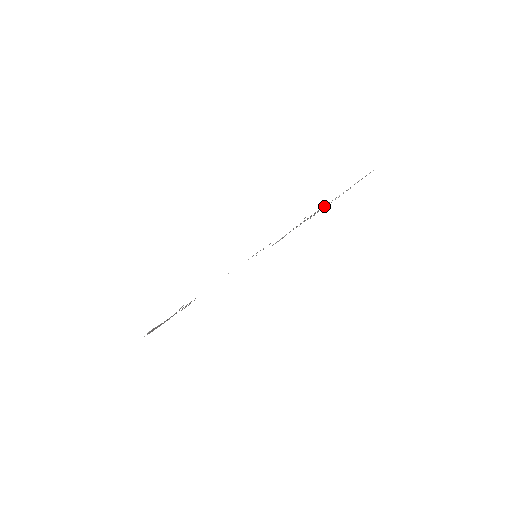
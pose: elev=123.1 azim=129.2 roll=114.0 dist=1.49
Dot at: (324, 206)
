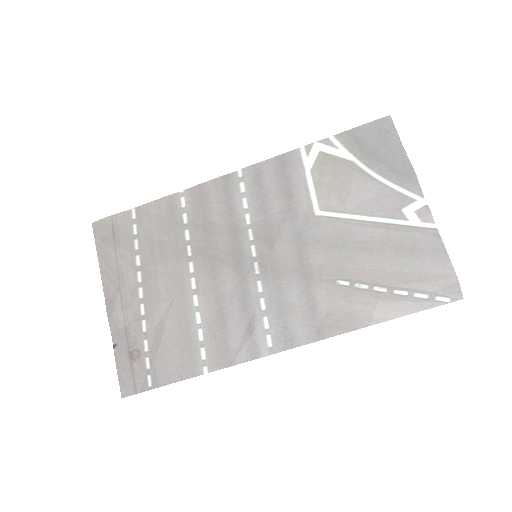
Dot at: (368, 273)
